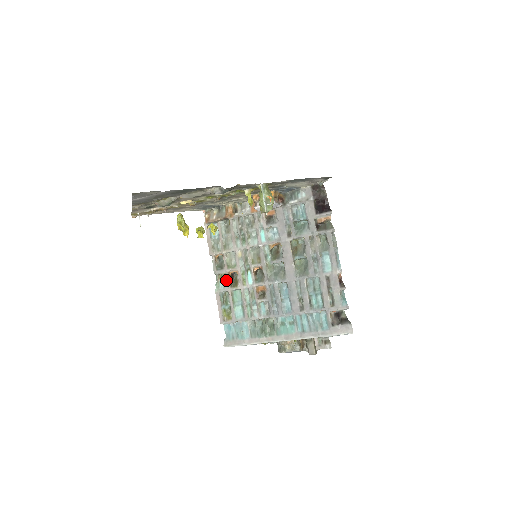
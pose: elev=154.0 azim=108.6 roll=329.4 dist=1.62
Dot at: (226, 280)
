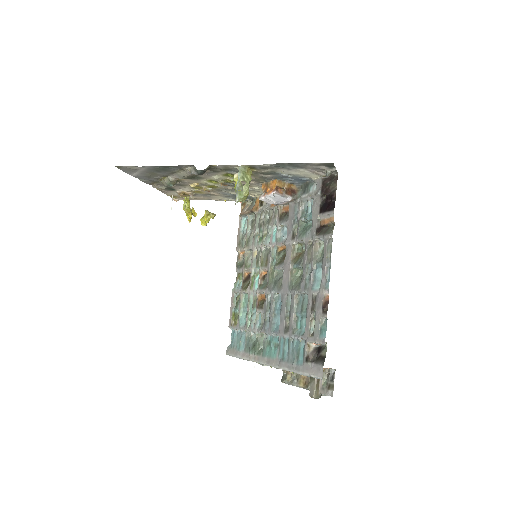
Dot at: (242, 281)
